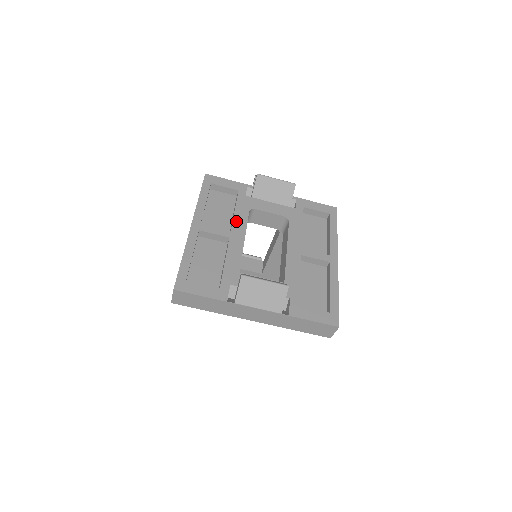
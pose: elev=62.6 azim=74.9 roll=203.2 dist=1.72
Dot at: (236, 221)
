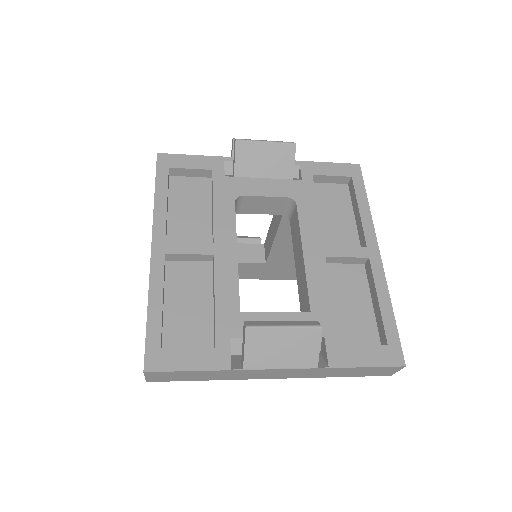
Dot at: (218, 223)
